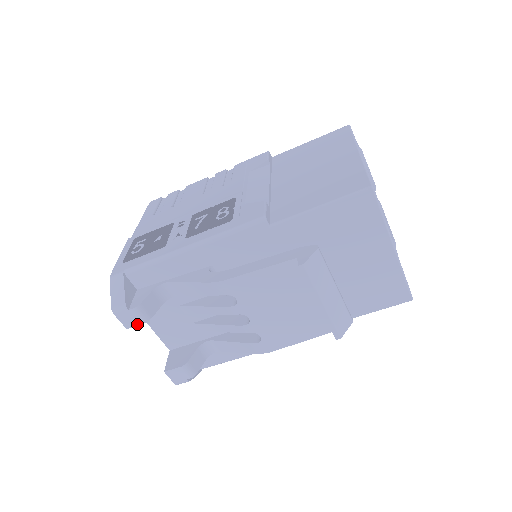
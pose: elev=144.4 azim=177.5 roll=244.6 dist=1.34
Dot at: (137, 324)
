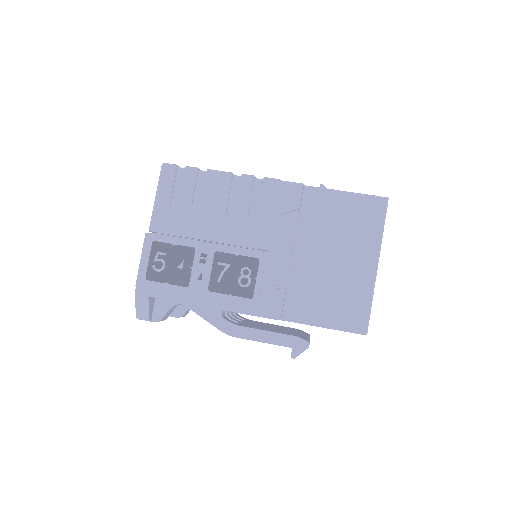
Dot at: occluded
